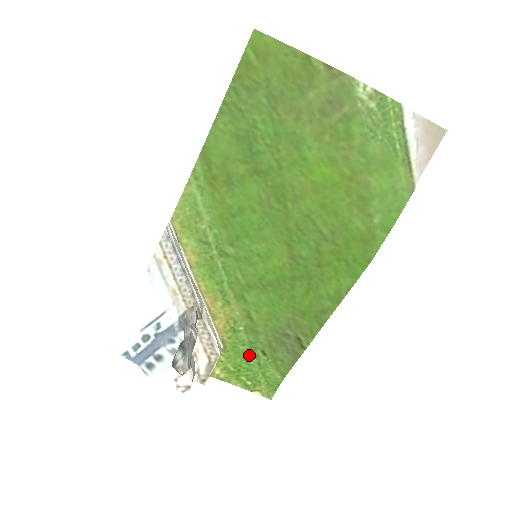
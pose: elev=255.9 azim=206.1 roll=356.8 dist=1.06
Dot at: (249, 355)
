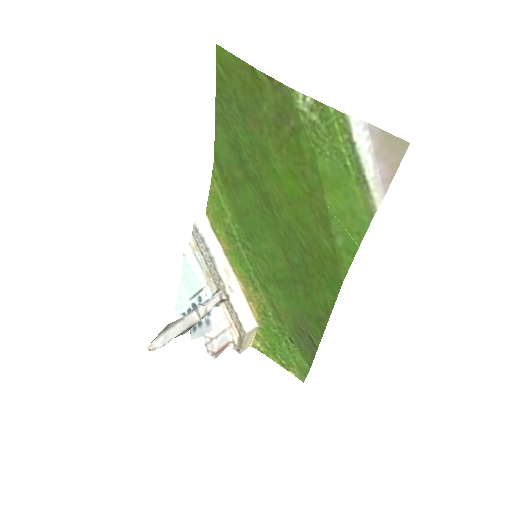
Dot at: (280, 338)
